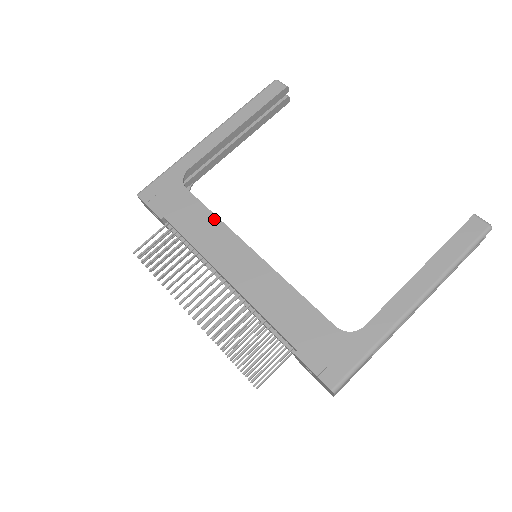
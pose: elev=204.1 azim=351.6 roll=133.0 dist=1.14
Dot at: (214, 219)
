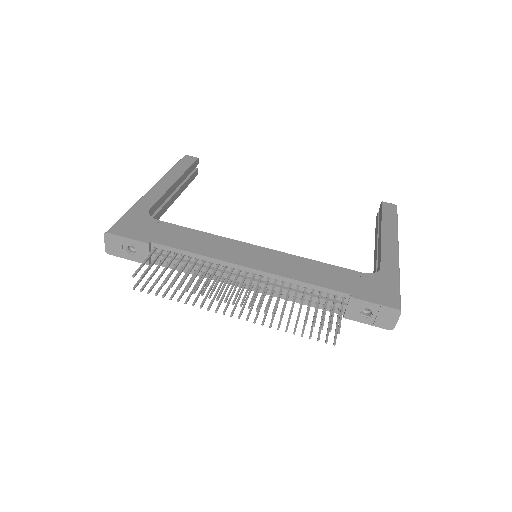
Dot at: (204, 234)
